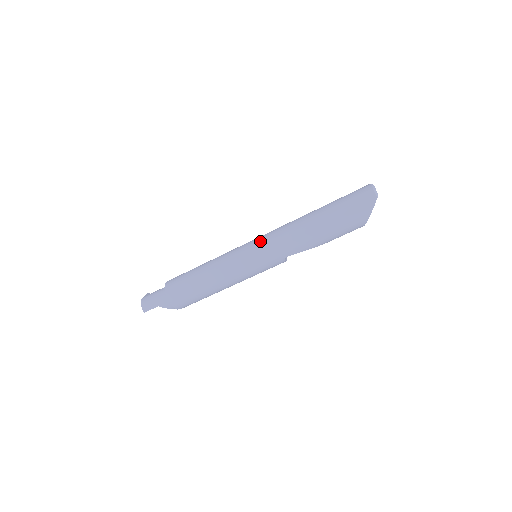
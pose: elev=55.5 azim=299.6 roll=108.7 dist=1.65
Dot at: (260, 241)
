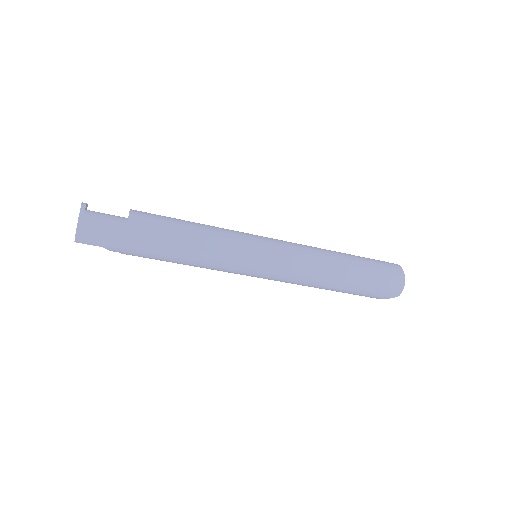
Dot at: (278, 260)
